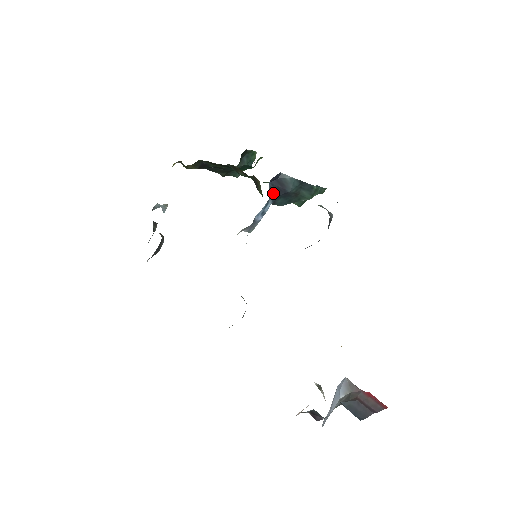
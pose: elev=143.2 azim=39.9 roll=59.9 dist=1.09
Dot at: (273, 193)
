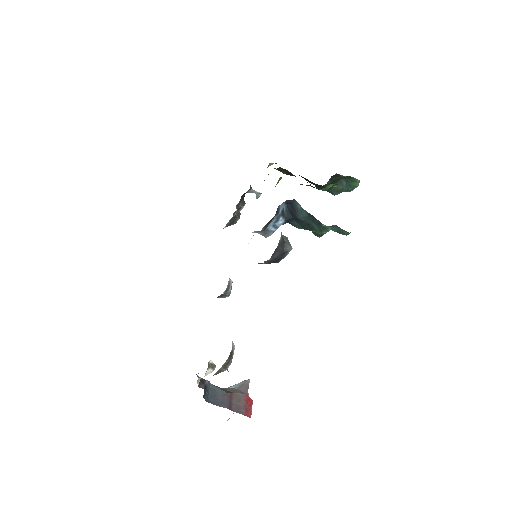
Dot at: (287, 214)
